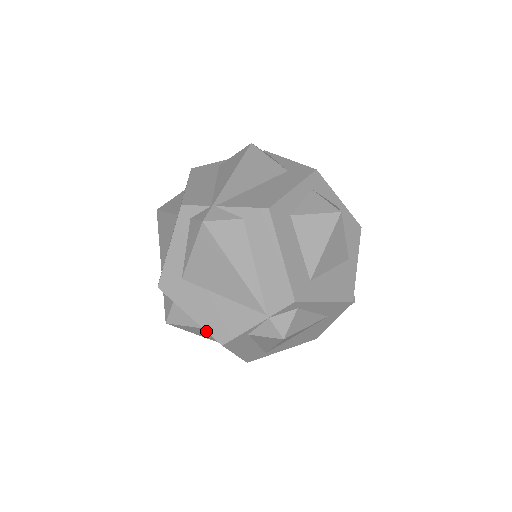
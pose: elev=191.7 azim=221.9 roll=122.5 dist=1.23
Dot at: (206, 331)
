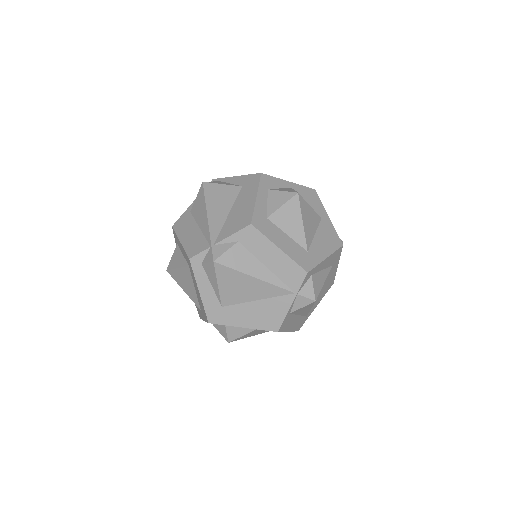
Dot at: occluded
